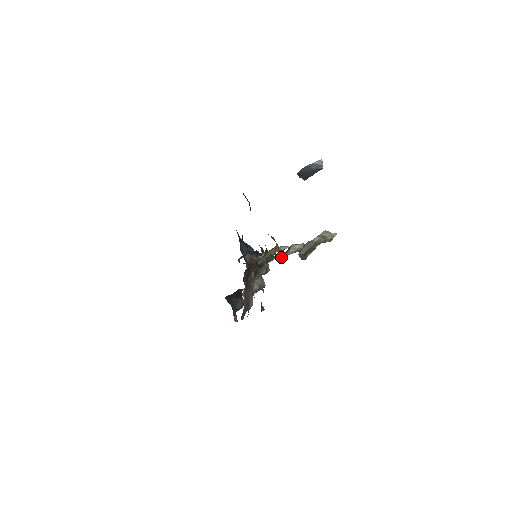
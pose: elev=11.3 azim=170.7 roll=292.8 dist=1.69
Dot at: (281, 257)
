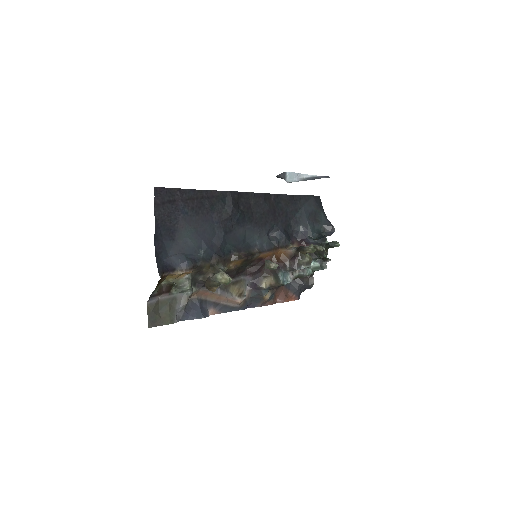
Dot at: occluded
